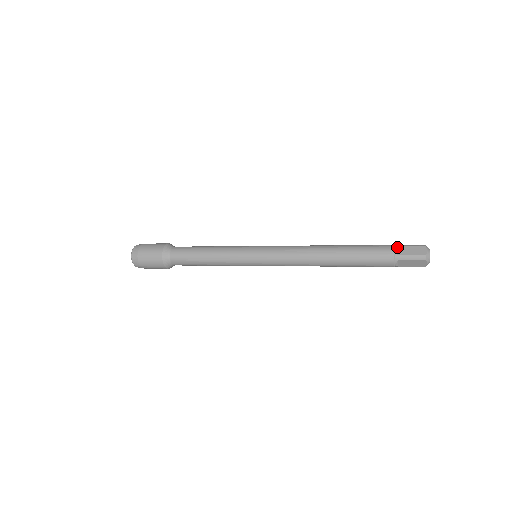
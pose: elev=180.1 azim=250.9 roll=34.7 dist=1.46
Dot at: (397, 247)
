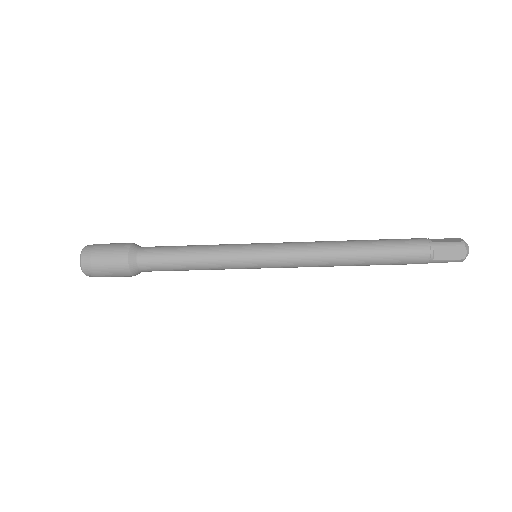
Dot at: (429, 239)
